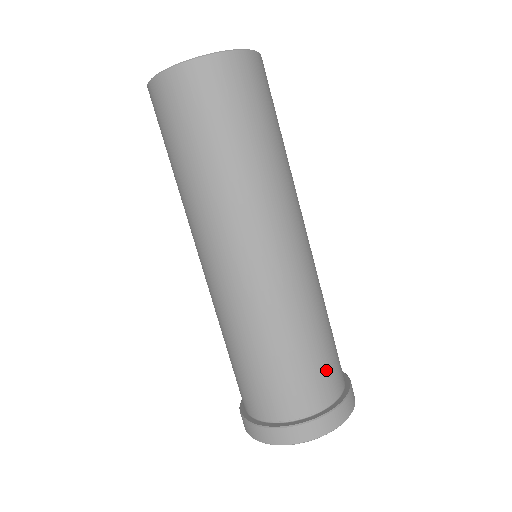
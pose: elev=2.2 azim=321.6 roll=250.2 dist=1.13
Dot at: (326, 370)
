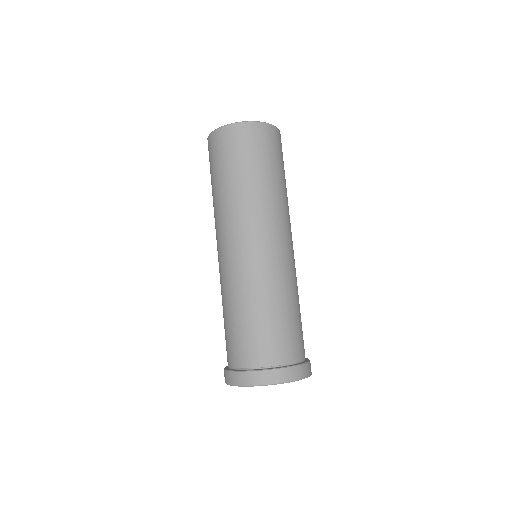
Dot at: occluded
